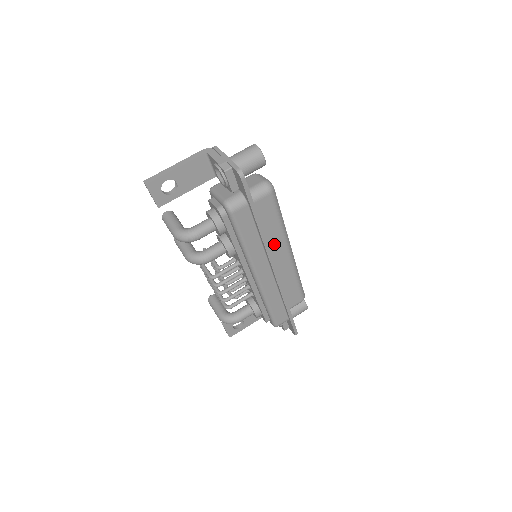
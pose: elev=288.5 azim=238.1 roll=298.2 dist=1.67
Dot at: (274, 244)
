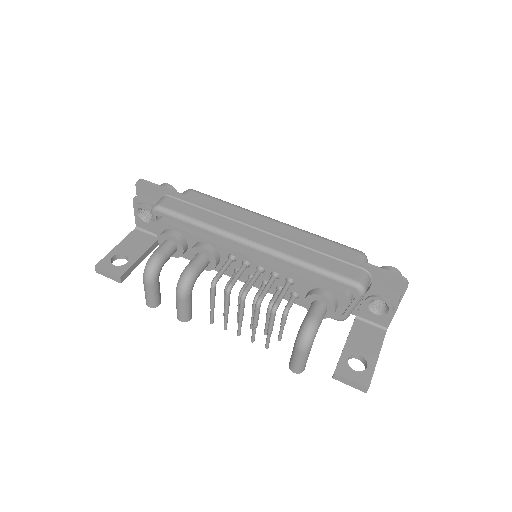
Dot at: occluded
